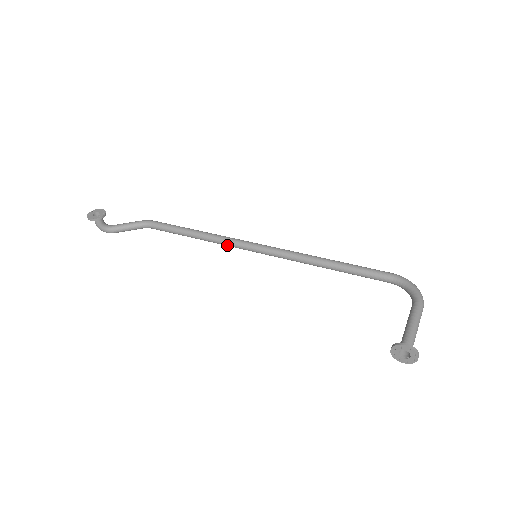
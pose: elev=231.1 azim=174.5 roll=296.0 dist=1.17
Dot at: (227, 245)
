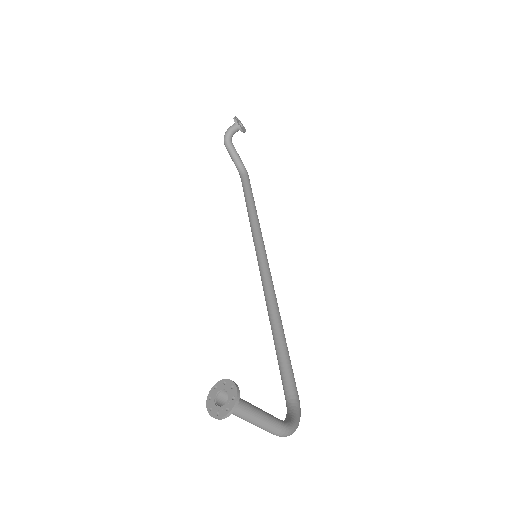
Dot at: (254, 234)
